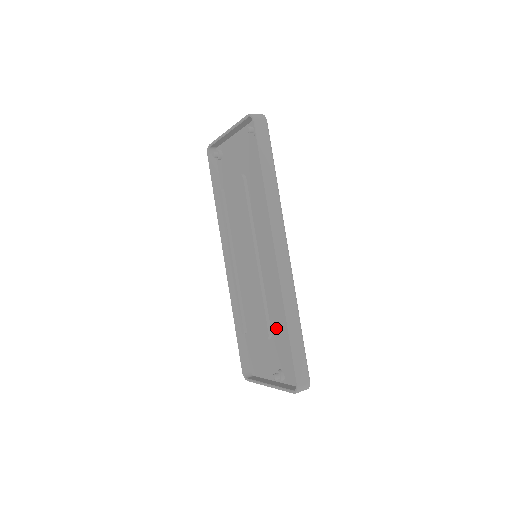
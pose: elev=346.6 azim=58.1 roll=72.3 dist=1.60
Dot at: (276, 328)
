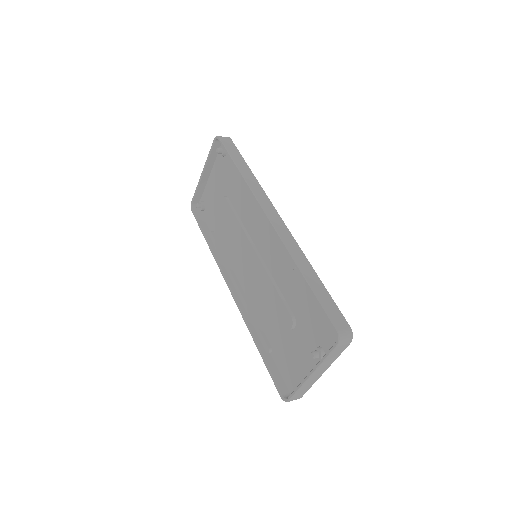
Dot at: (296, 304)
